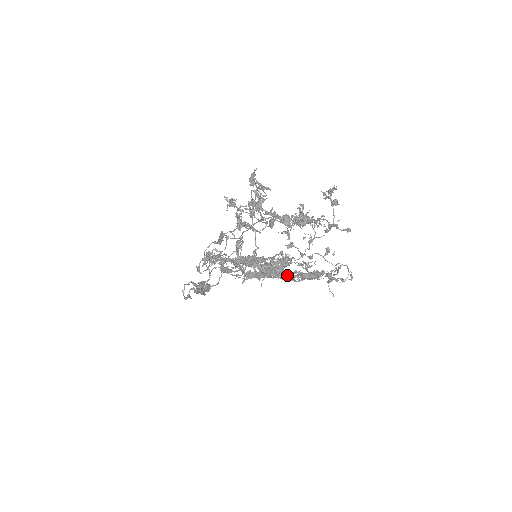
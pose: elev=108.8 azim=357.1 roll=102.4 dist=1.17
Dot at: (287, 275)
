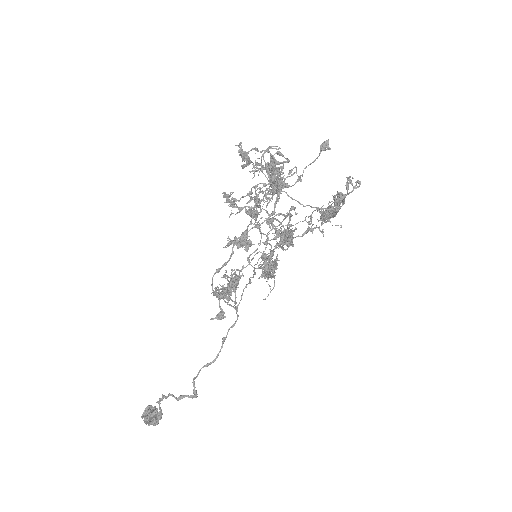
Dot at: occluded
